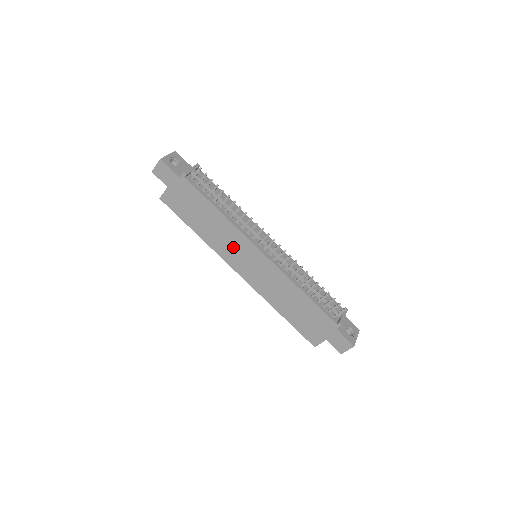
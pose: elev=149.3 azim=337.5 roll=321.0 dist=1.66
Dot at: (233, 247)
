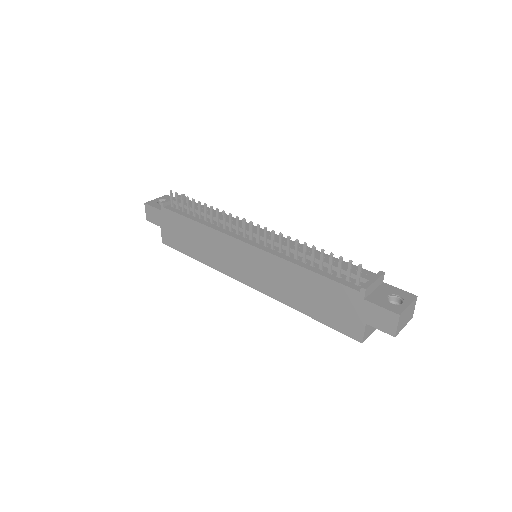
Dot at: (225, 255)
